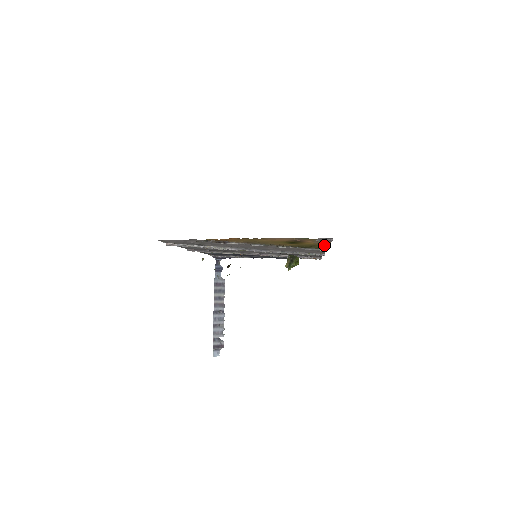
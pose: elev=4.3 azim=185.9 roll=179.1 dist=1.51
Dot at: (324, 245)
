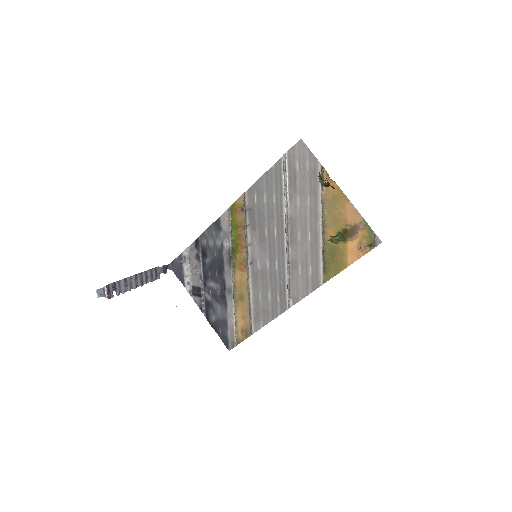
Dot at: (341, 267)
